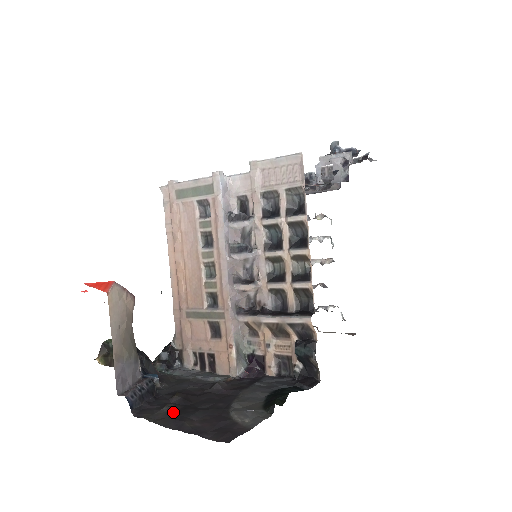
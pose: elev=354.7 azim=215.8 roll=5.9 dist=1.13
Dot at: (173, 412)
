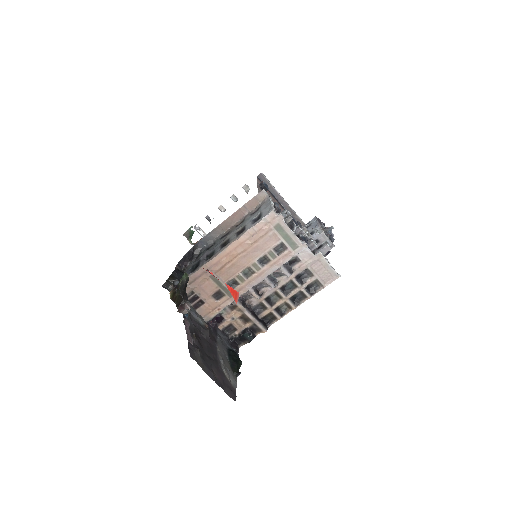
Dot at: (203, 358)
